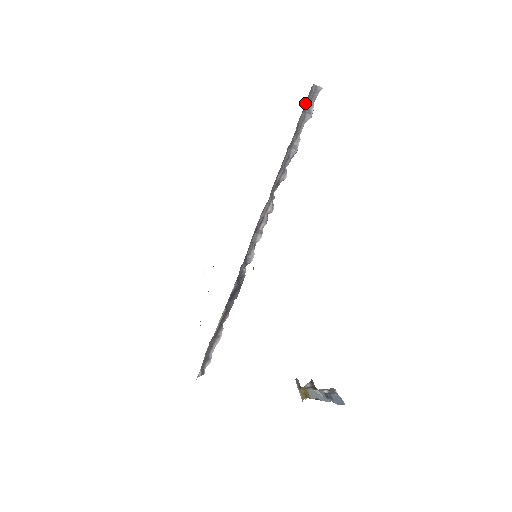
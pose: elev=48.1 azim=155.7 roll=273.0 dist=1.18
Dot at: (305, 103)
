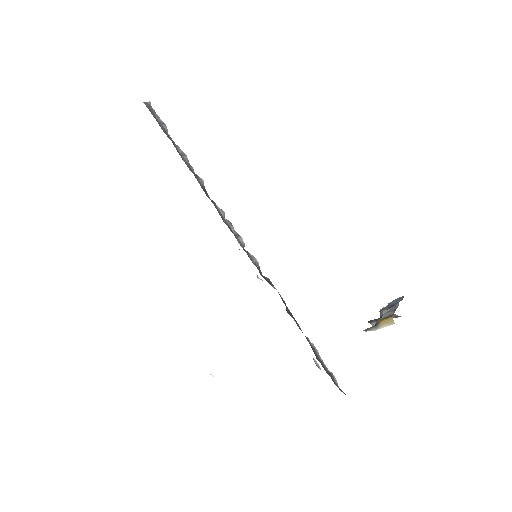
Dot at: (154, 117)
